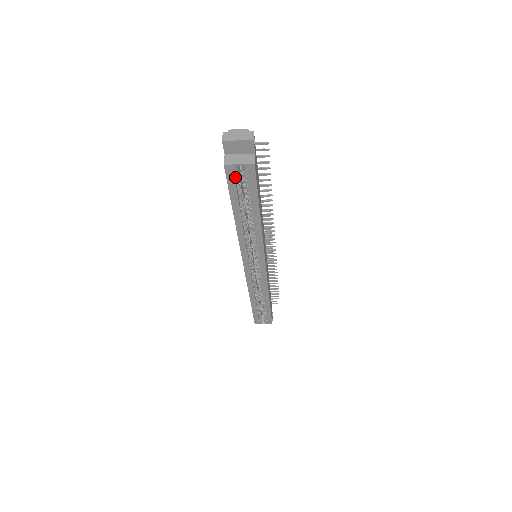
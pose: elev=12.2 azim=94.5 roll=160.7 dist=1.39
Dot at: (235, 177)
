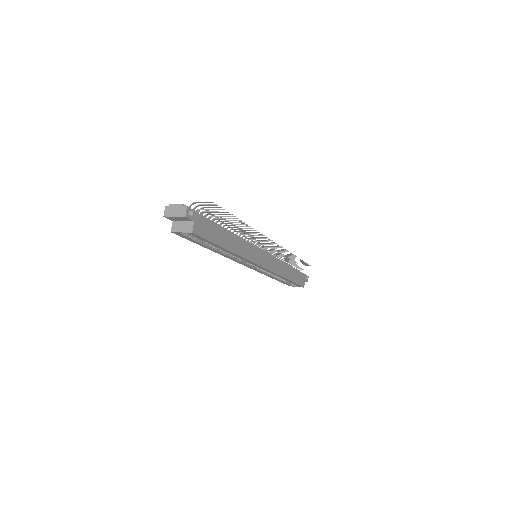
Dot at: (188, 234)
